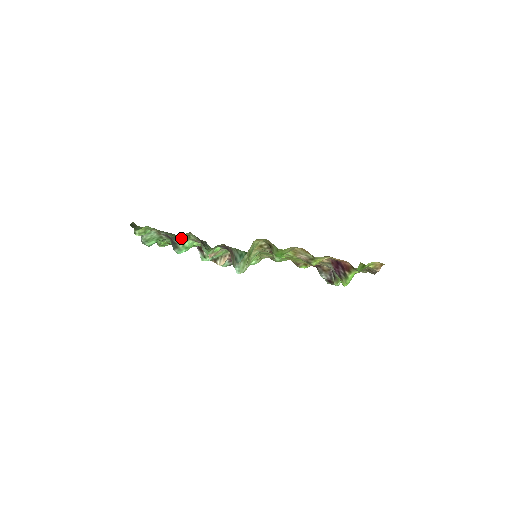
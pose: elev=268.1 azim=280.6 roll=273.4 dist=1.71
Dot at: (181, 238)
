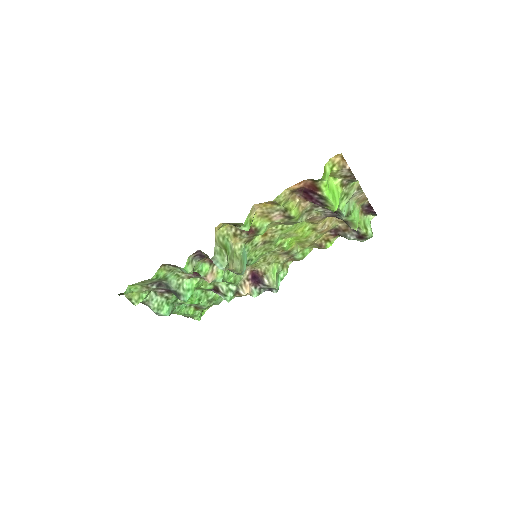
Dot at: (173, 282)
